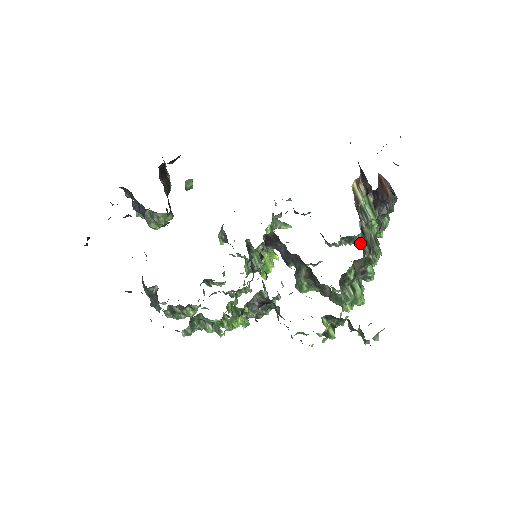
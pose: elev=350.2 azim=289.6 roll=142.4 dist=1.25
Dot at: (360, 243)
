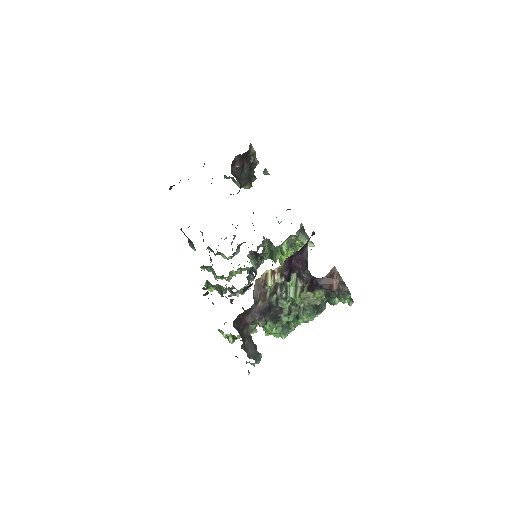
Dot at: occluded
